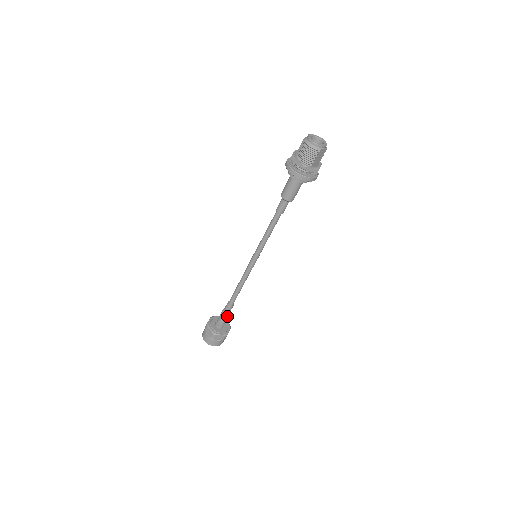
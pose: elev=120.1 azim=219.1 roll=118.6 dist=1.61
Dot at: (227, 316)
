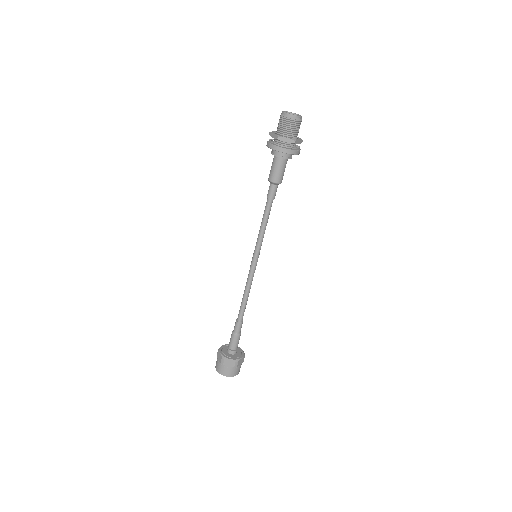
Dot at: occluded
